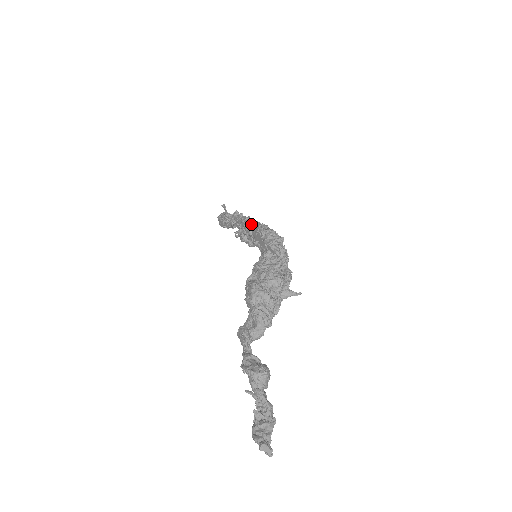
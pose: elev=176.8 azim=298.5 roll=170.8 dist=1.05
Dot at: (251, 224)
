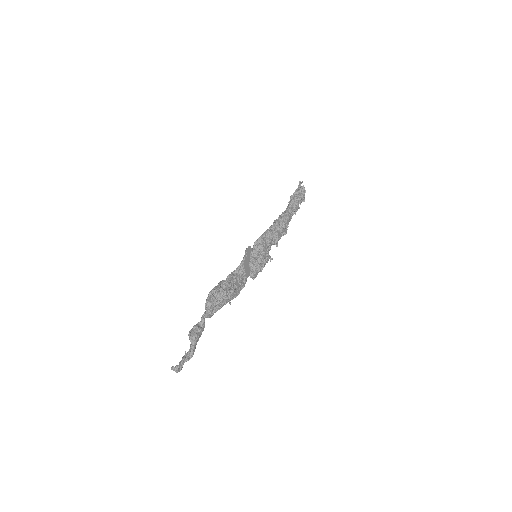
Dot at: (267, 230)
